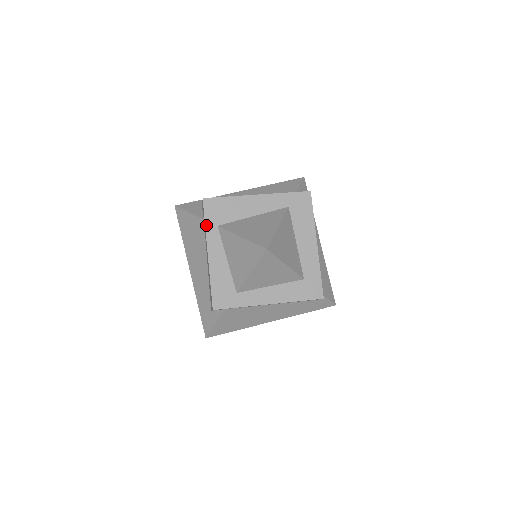
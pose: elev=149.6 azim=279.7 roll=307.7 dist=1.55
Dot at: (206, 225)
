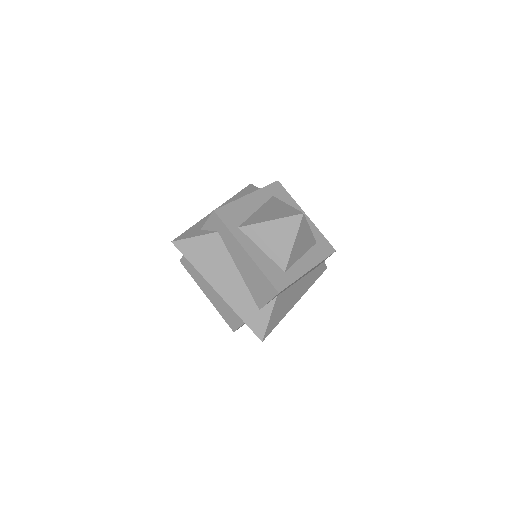
Dot at: (230, 230)
